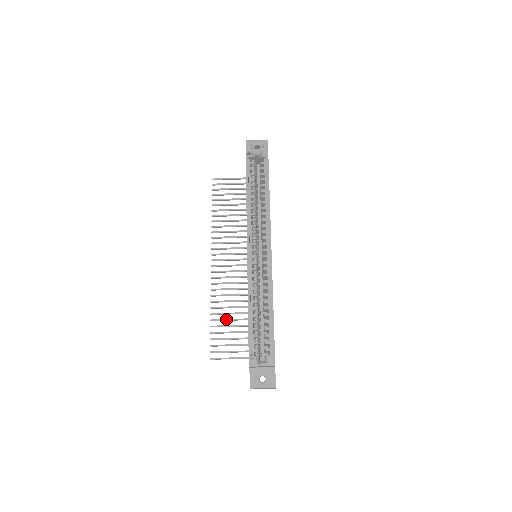
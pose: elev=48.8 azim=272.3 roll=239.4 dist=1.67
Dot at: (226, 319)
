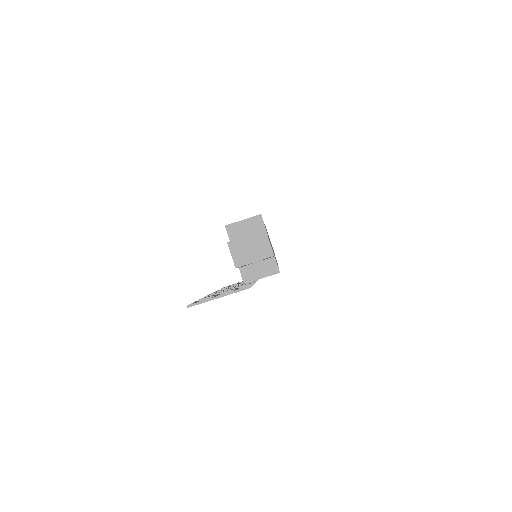
Dot at: (218, 293)
